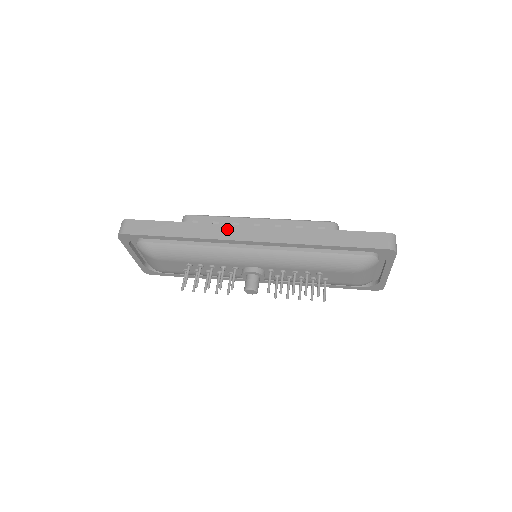
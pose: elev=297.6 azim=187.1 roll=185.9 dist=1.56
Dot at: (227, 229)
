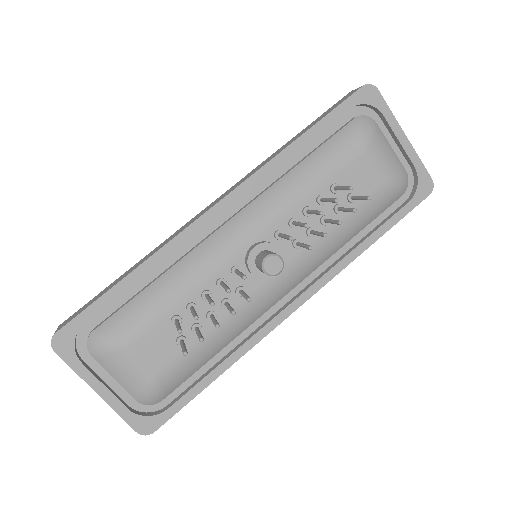
Dot at: (186, 225)
